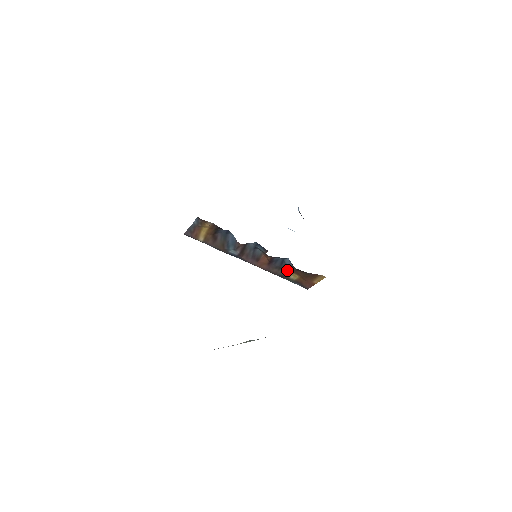
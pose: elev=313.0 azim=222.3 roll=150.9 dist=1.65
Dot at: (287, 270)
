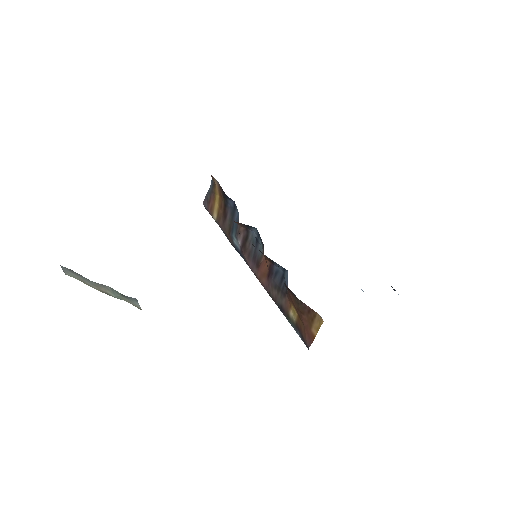
Dot at: (287, 296)
